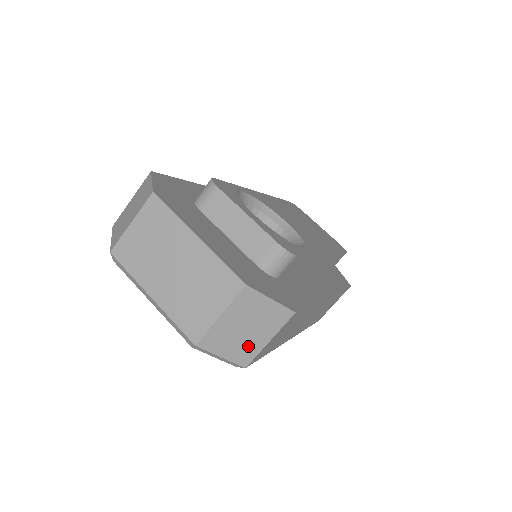
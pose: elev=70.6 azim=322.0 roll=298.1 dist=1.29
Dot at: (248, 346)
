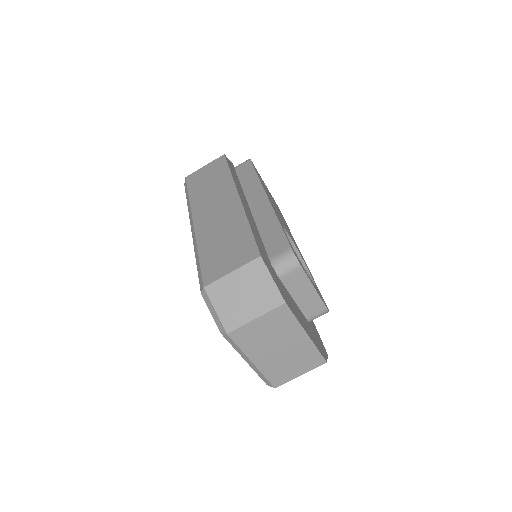
Dot at: occluded
